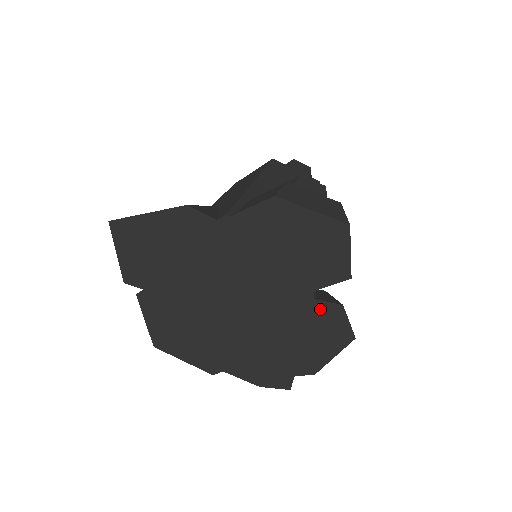
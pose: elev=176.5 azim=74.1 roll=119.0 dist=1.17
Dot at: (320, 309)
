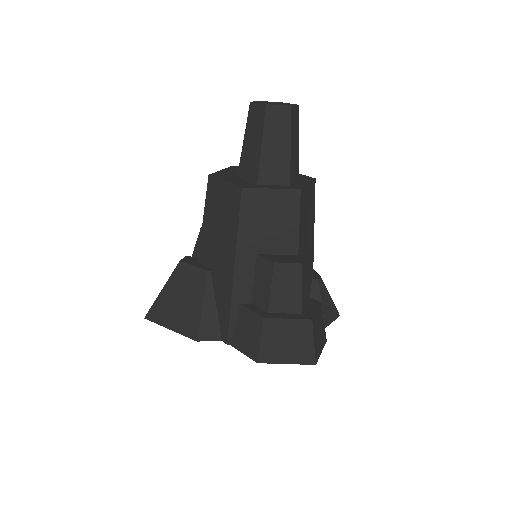
Dot at: occluded
